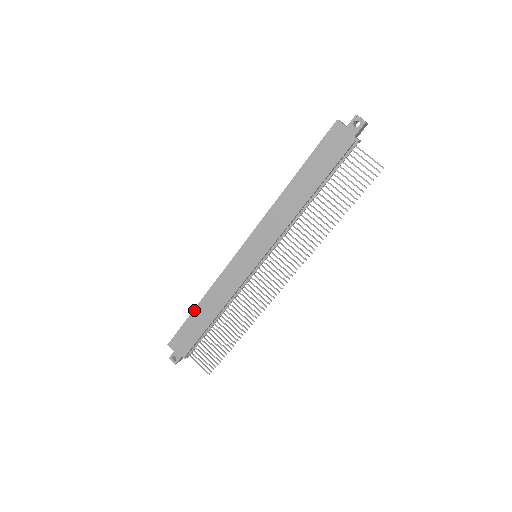
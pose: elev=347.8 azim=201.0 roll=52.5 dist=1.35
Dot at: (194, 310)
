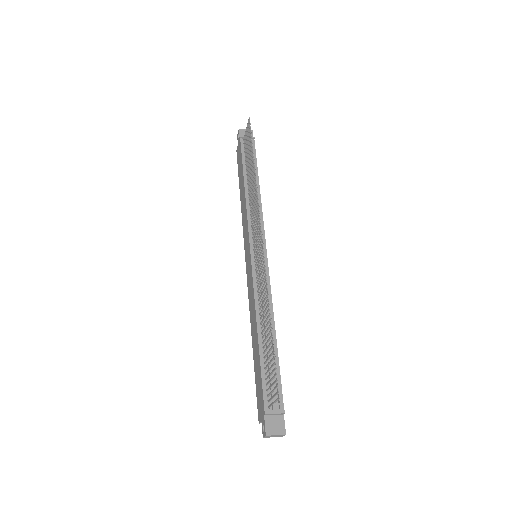
Dot at: (253, 355)
